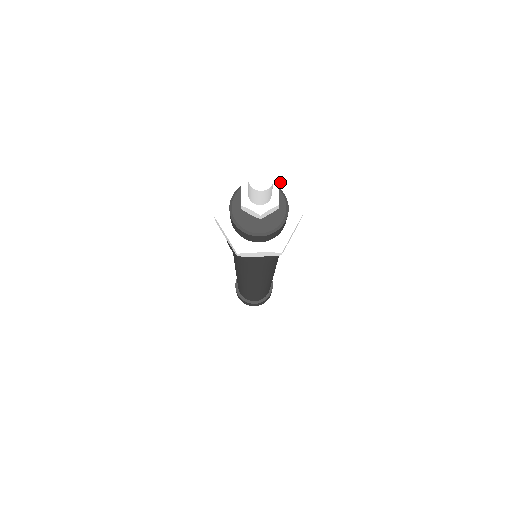
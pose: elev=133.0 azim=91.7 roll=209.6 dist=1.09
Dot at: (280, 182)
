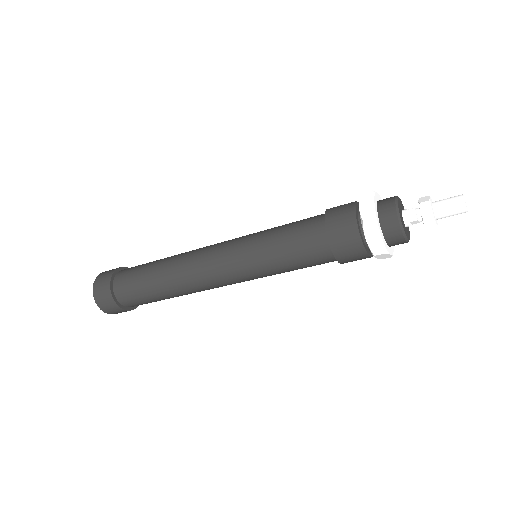
Dot at: occluded
